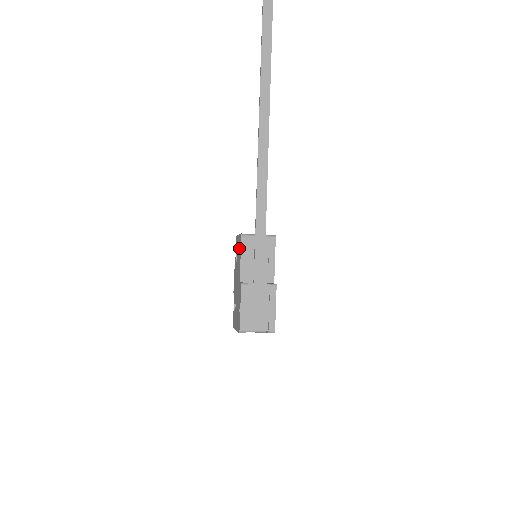
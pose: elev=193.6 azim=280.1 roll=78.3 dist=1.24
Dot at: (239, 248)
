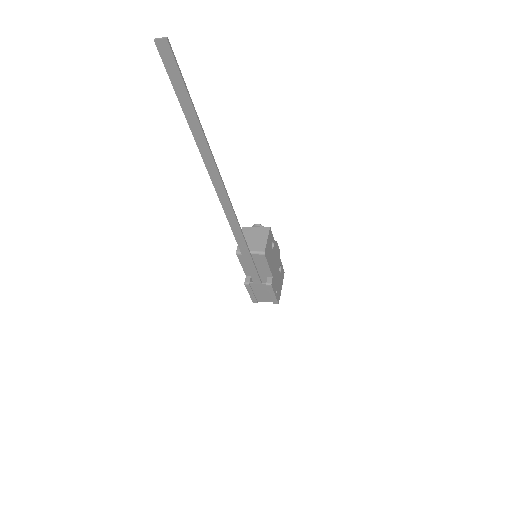
Dot at: occluded
